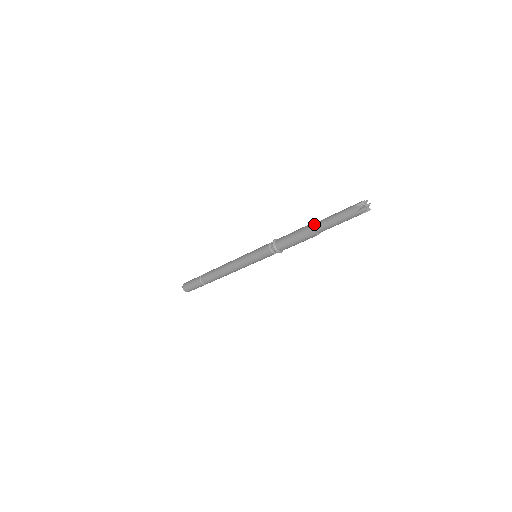
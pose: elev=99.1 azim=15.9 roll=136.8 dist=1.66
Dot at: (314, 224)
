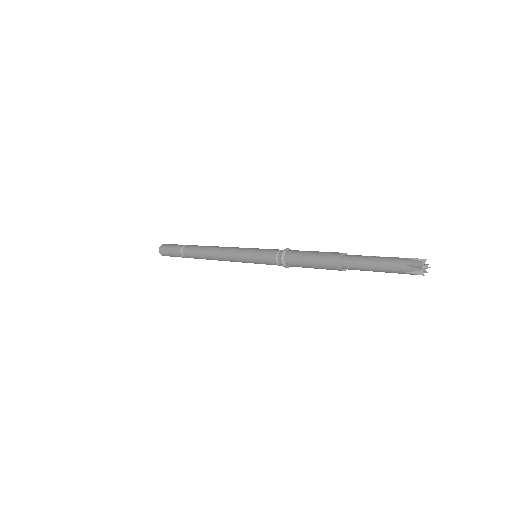
Dot at: (342, 259)
